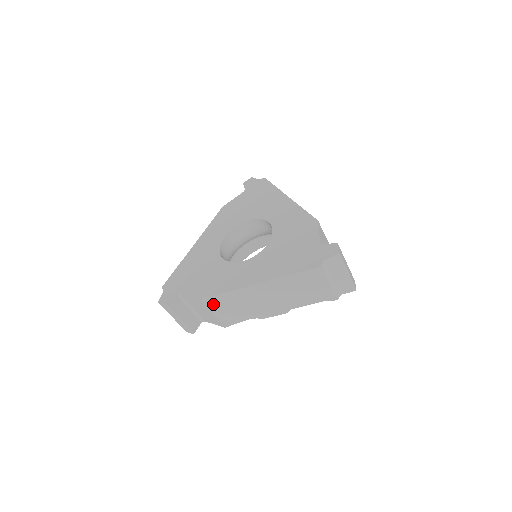
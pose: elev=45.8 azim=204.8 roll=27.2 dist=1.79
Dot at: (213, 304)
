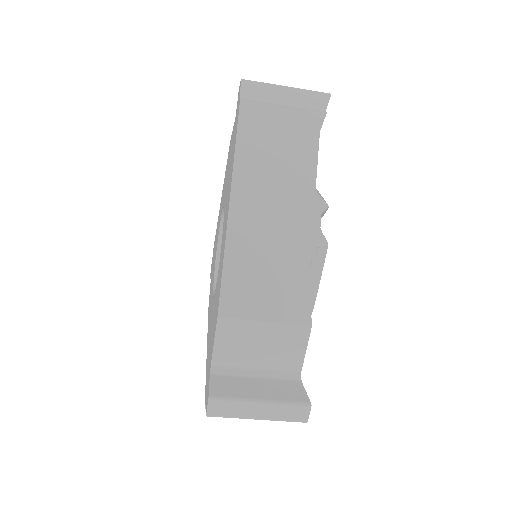
Dot at: occluded
